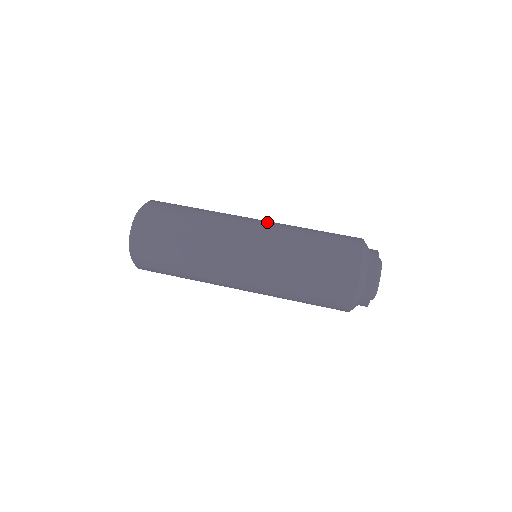
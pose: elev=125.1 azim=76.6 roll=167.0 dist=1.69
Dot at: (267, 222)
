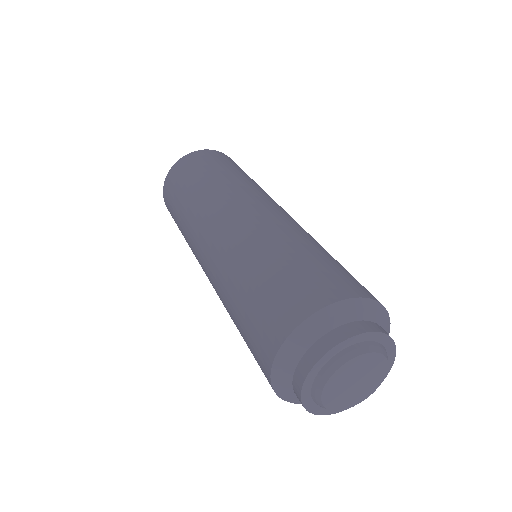
Dot at: occluded
